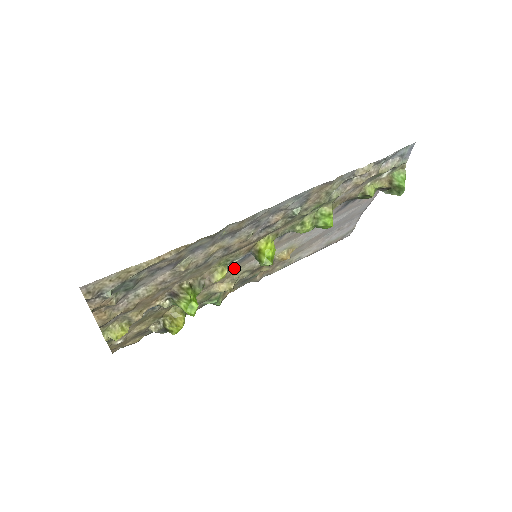
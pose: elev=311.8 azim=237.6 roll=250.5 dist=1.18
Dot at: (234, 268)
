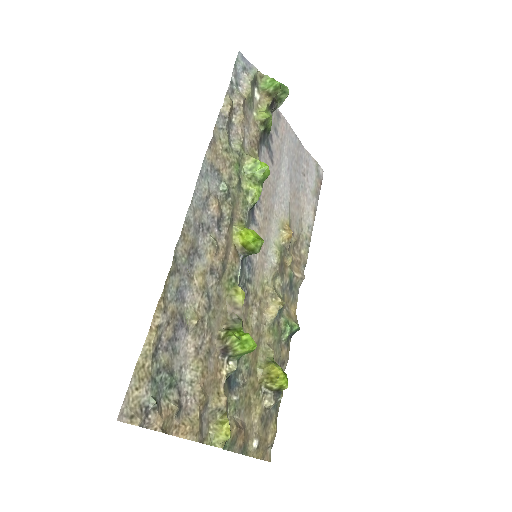
Dot at: (257, 285)
